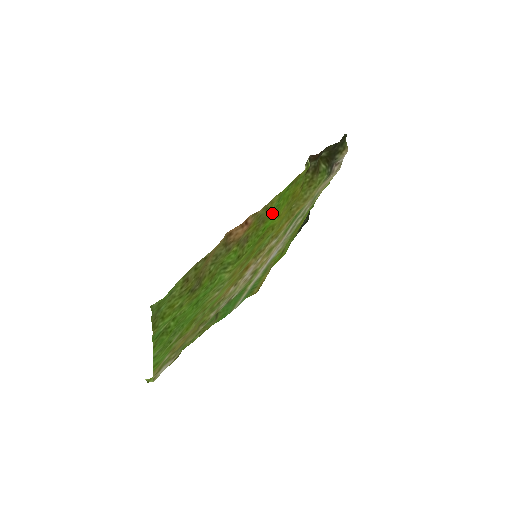
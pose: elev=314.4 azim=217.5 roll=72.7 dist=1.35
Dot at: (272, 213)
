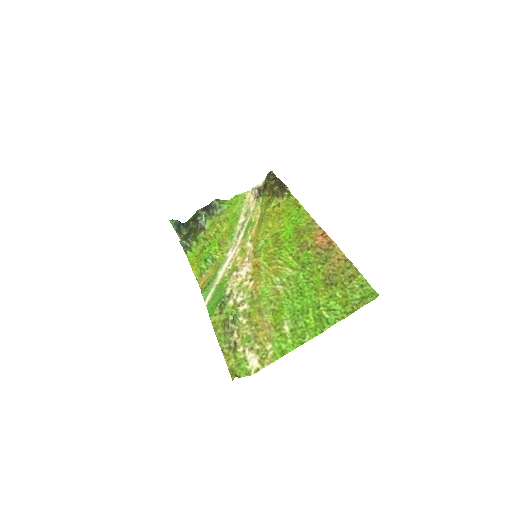
Dot at: (296, 226)
